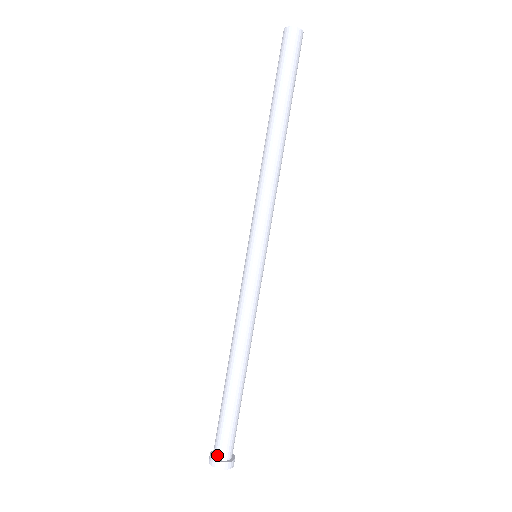
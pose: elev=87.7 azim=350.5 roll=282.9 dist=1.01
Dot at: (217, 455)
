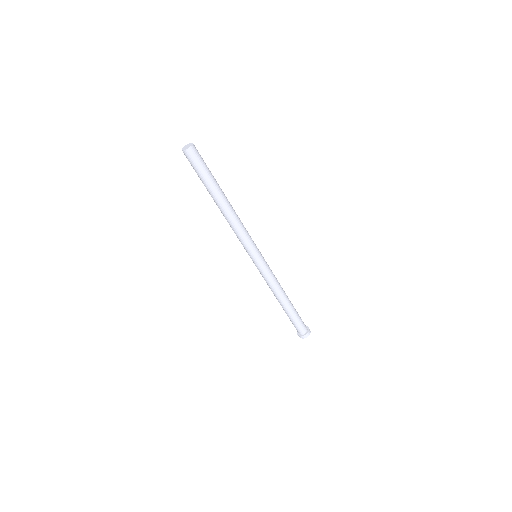
Dot at: (301, 334)
